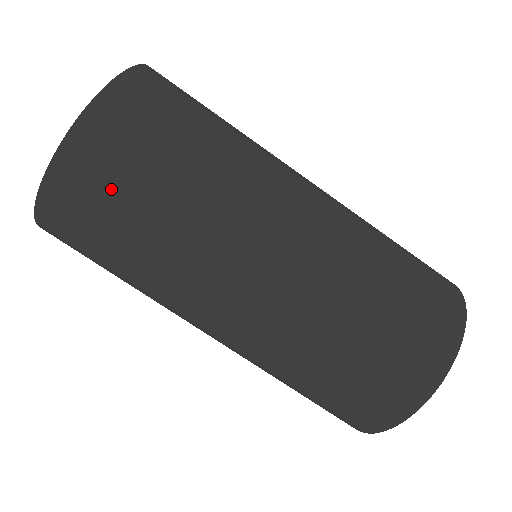
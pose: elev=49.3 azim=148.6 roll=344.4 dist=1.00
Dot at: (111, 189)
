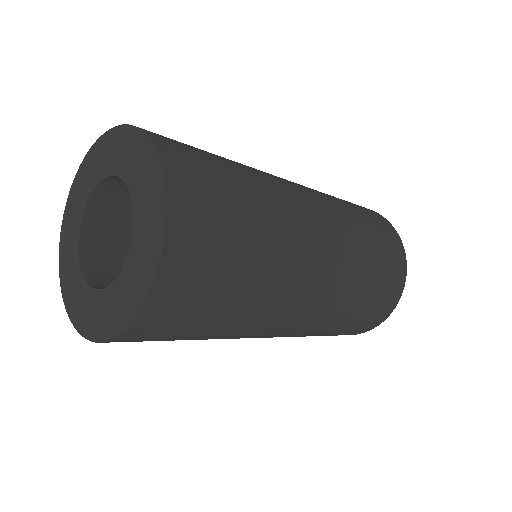
Dot at: (208, 284)
